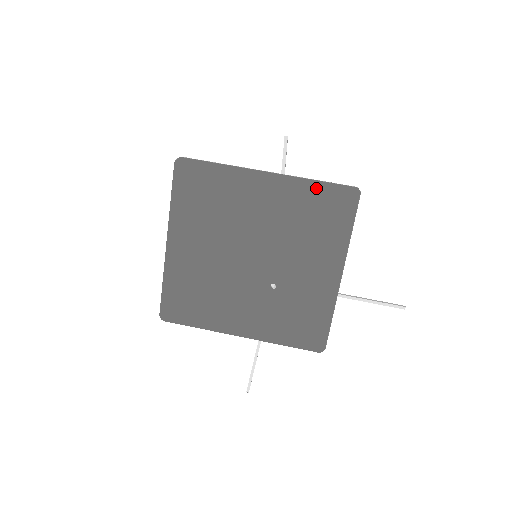
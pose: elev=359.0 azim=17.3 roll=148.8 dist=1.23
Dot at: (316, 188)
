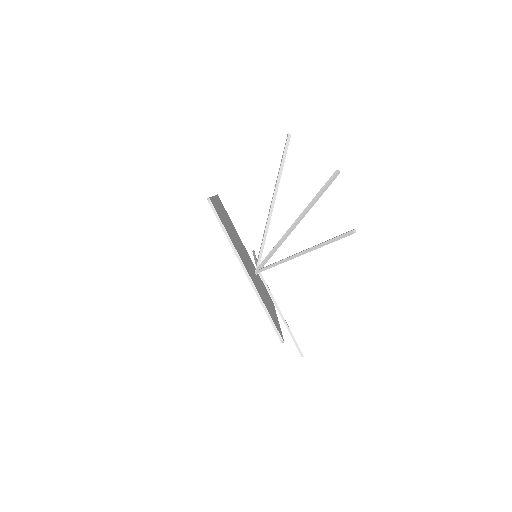
Dot at: (268, 310)
